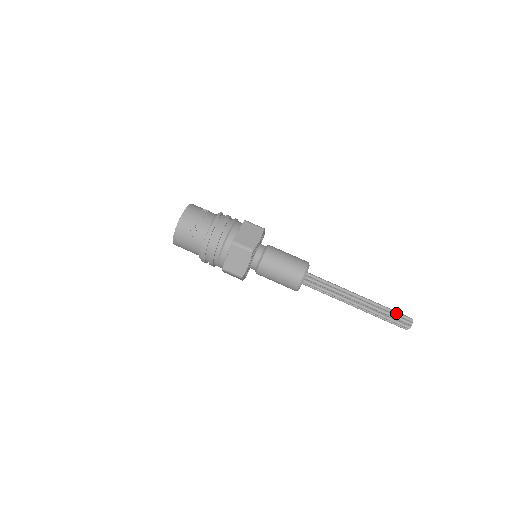
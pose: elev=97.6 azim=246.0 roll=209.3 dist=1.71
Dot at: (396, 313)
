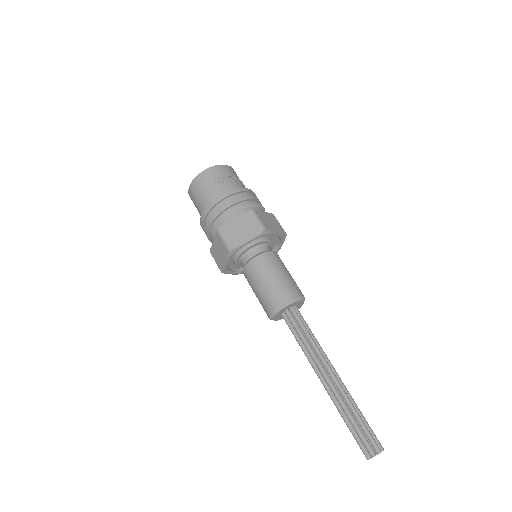
Dot at: (368, 425)
